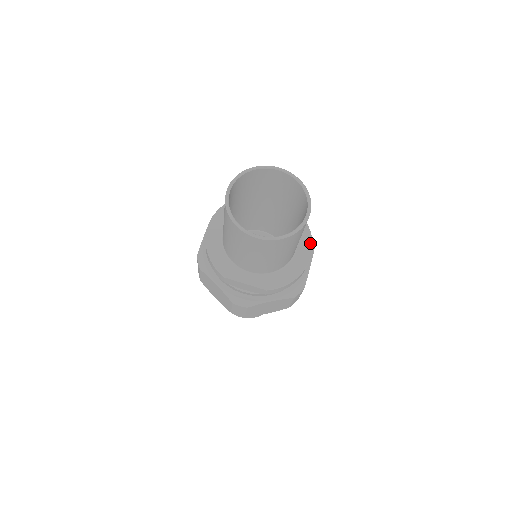
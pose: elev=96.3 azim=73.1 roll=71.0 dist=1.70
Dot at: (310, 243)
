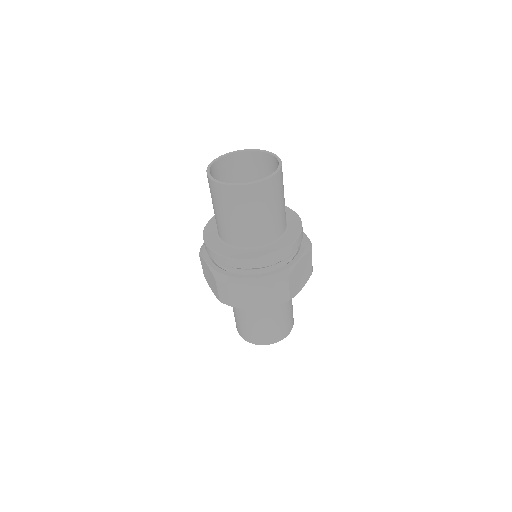
Dot at: (287, 208)
